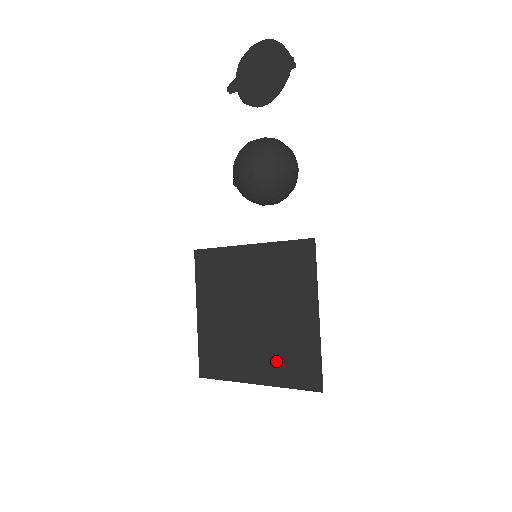
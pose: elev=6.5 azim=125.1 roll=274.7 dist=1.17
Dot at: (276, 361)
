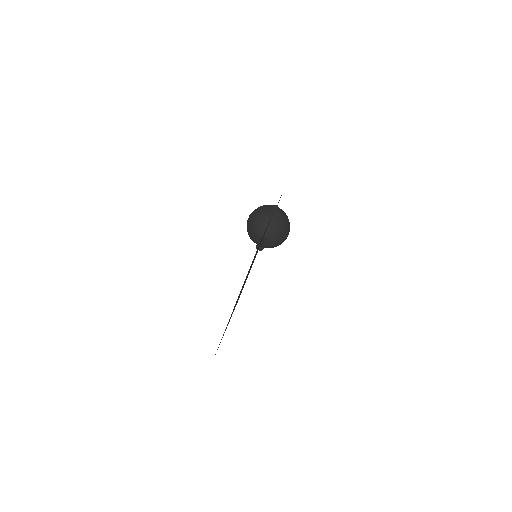
Dot at: occluded
